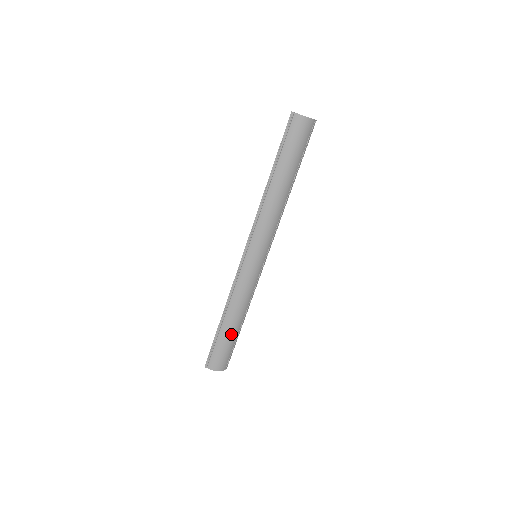
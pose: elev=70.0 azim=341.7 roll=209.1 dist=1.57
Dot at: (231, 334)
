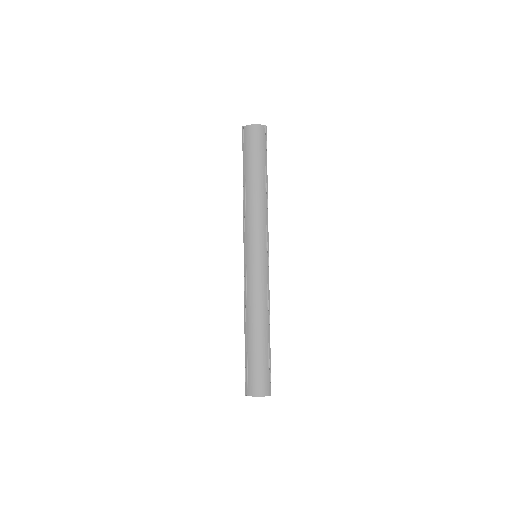
Dot at: (259, 347)
